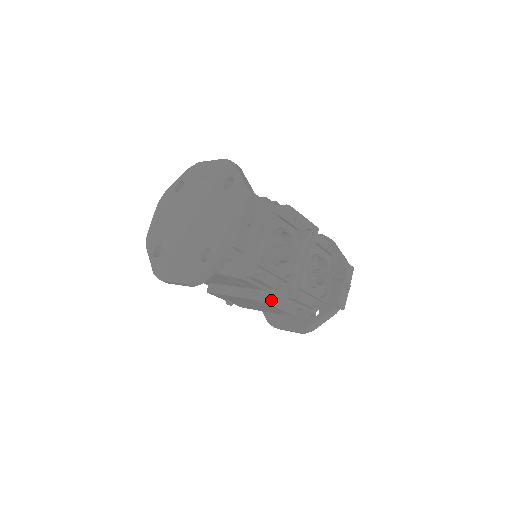
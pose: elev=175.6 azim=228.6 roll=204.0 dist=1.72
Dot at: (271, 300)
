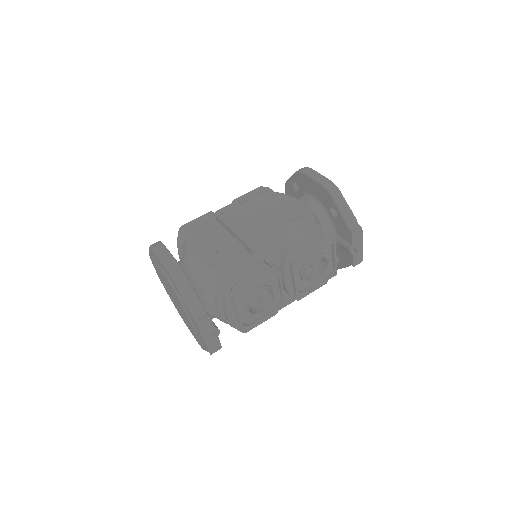
Dot at: occluded
